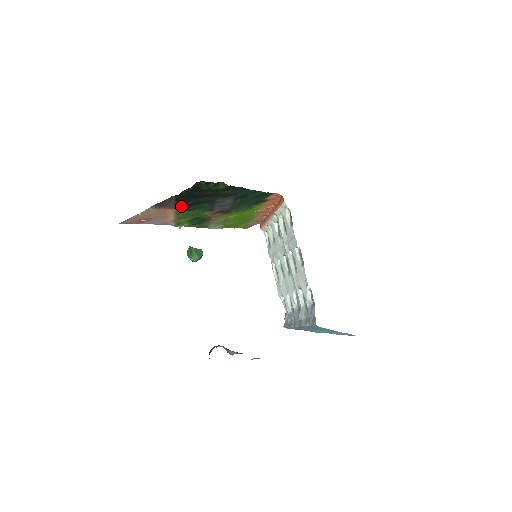
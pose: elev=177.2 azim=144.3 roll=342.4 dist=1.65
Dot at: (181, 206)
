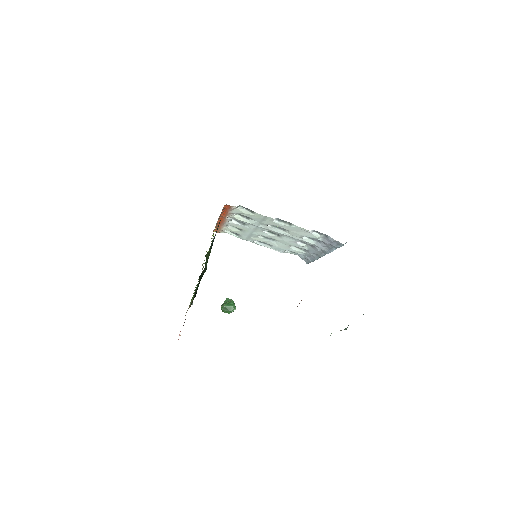
Dot at: occluded
